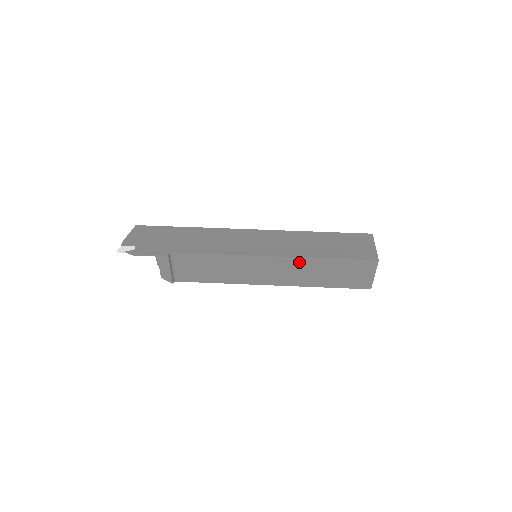
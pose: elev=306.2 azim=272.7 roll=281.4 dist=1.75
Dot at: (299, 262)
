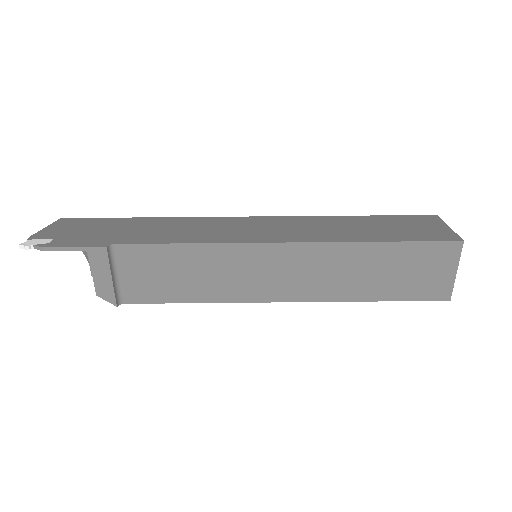
Dot at: (330, 252)
